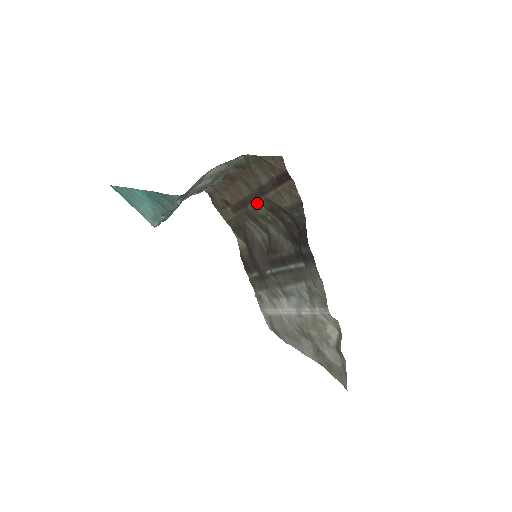
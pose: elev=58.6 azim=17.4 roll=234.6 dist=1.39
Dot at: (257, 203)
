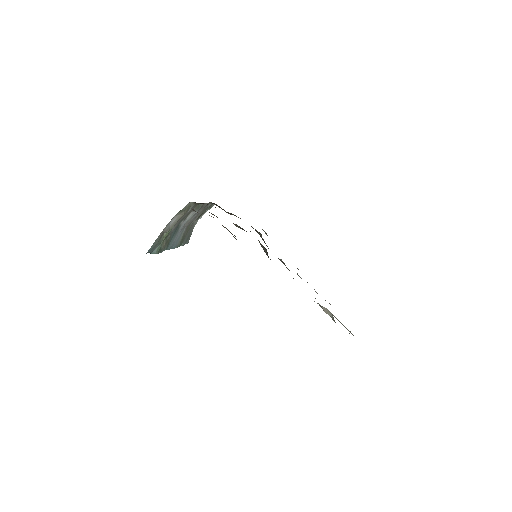
Dot at: occluded
